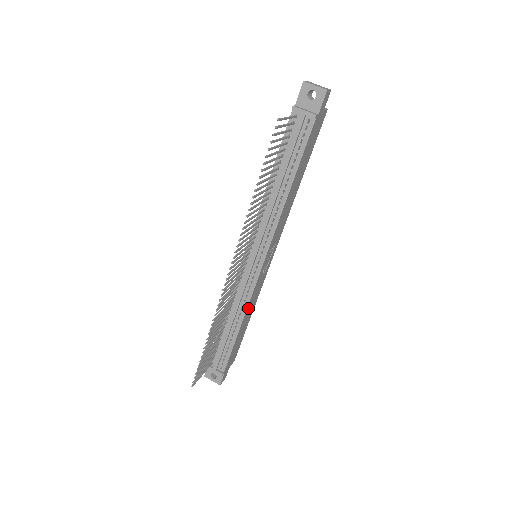
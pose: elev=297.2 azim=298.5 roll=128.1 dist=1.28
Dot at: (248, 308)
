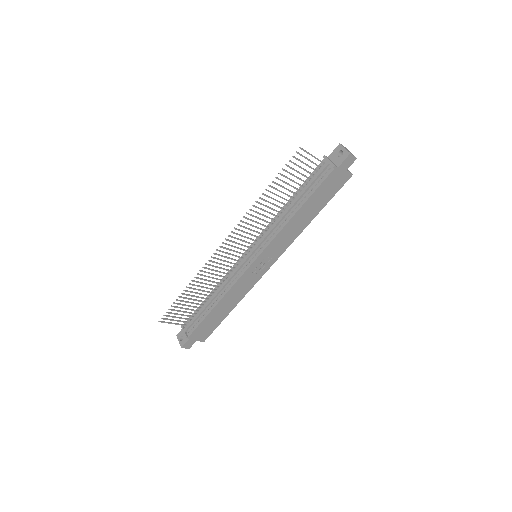
Dot at: (230, 293)
